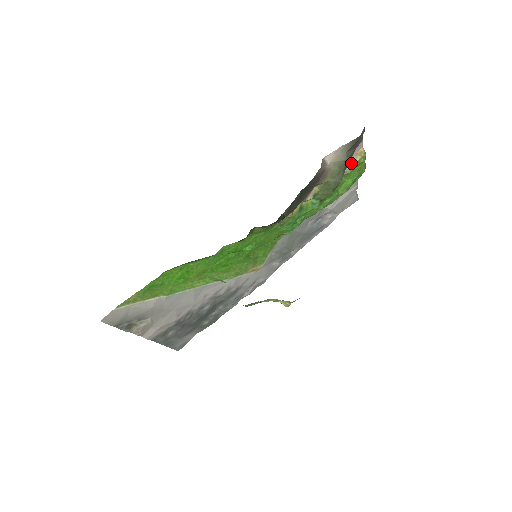
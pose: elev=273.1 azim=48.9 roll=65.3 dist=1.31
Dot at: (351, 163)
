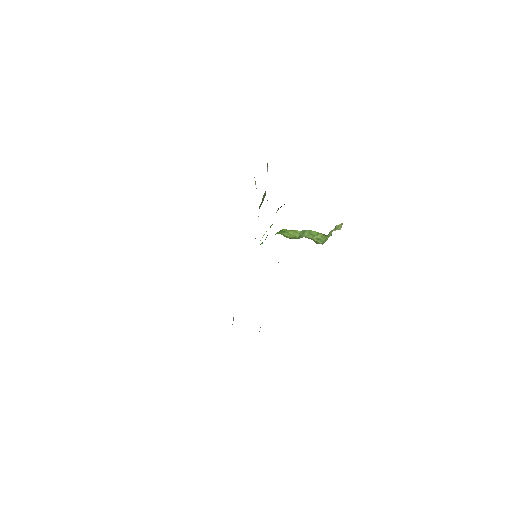
Dot at: occluded
